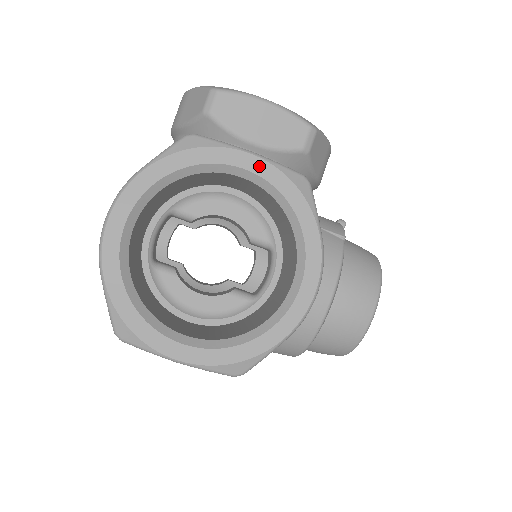
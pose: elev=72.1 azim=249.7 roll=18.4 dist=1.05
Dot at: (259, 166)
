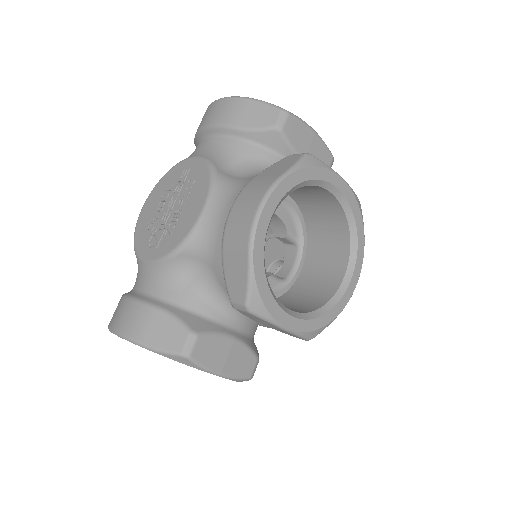
Dot at: (220, 376)
